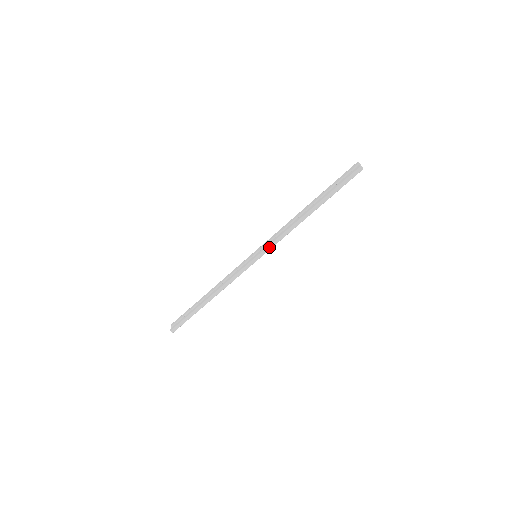
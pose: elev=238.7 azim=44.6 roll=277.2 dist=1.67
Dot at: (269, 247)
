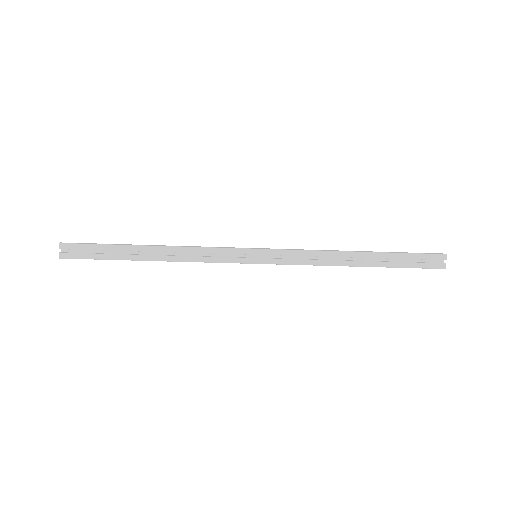
Dot at: (282, 264)
